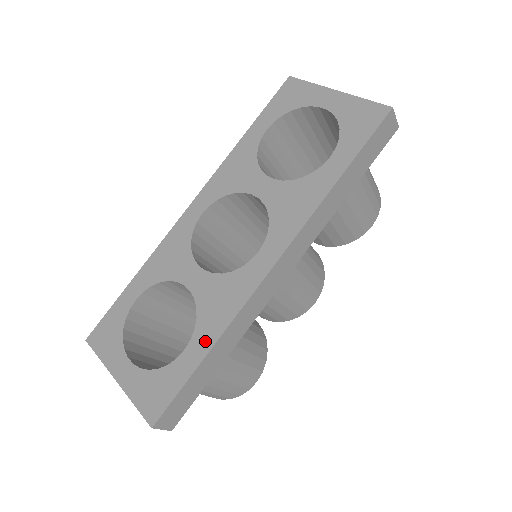
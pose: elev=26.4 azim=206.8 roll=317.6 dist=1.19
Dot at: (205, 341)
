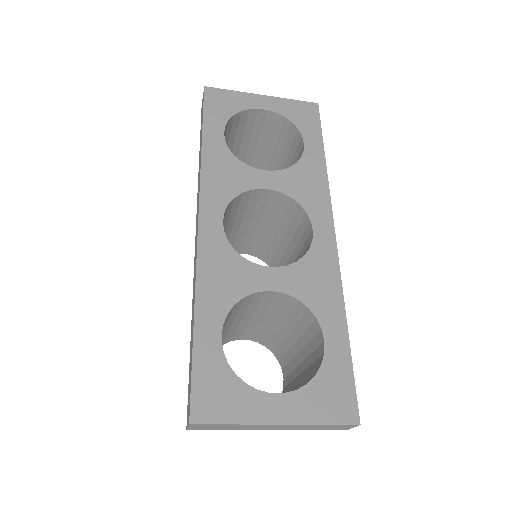
Dot at: (336, 321)
